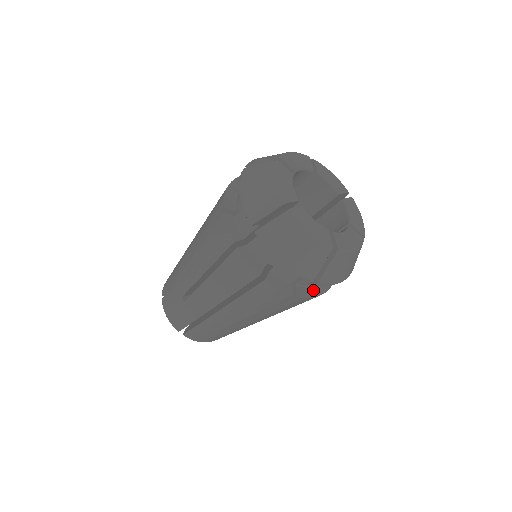
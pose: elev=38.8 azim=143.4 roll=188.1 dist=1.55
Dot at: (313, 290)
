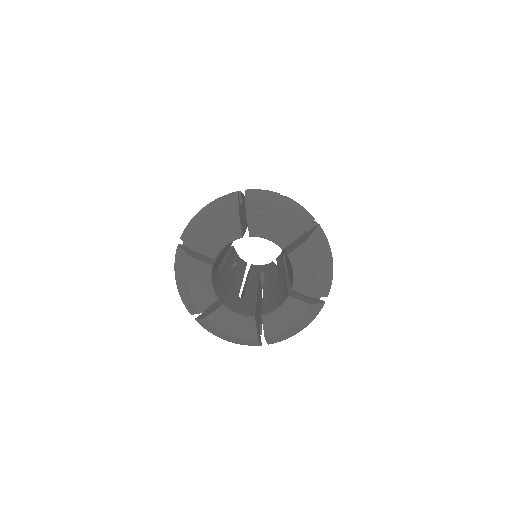
Dot at: occluded
